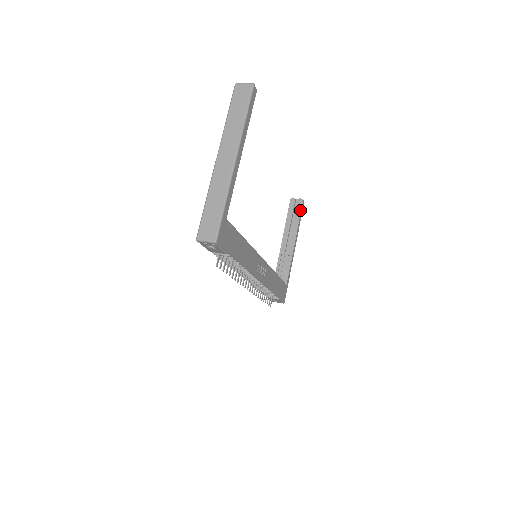
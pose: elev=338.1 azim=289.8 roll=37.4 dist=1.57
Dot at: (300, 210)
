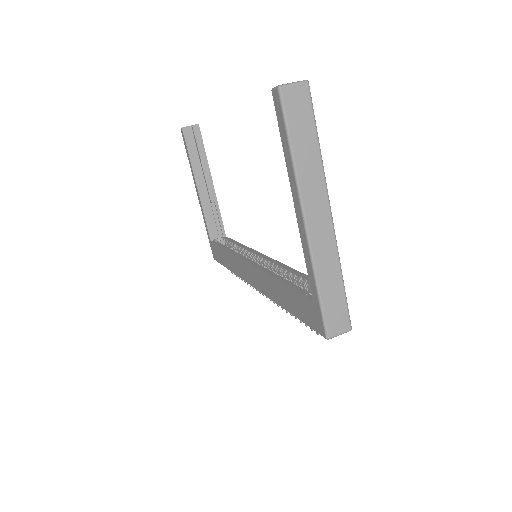
Dot at: (201, 141)
